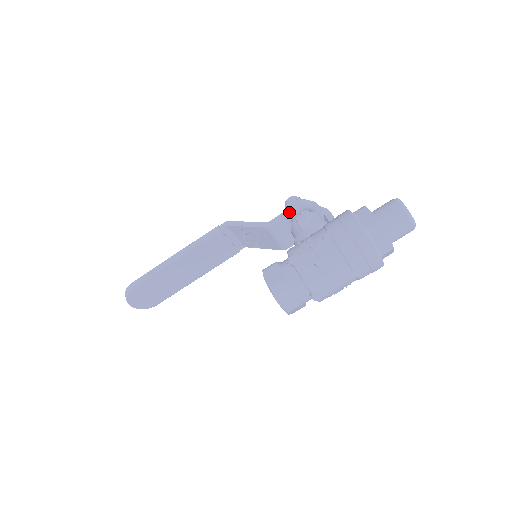
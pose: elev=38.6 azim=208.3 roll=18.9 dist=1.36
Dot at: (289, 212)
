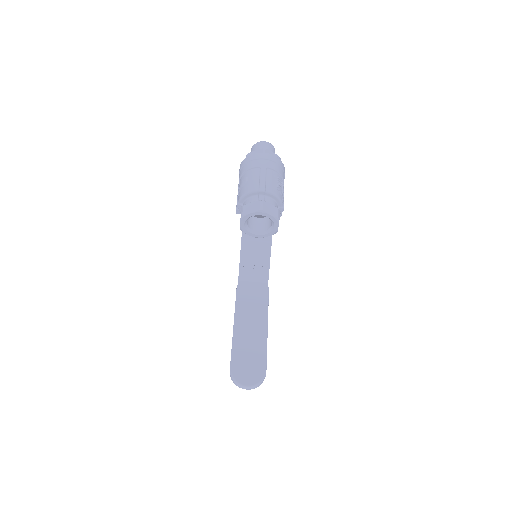
Dot at: occluded
